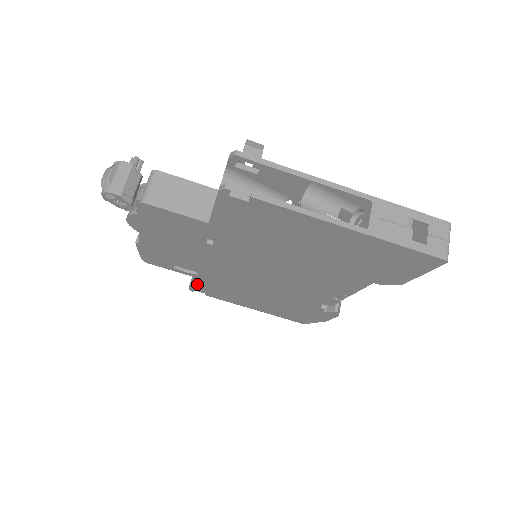
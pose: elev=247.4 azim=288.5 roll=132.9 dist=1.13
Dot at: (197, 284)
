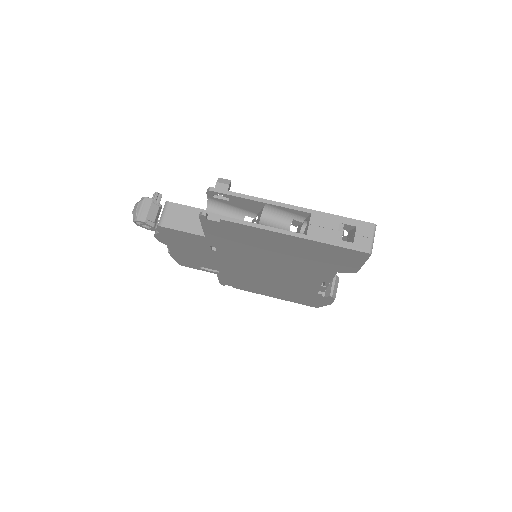
Dot at: (223, 280)
